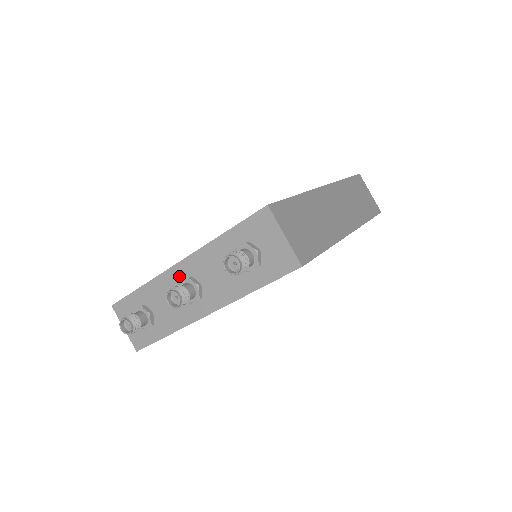
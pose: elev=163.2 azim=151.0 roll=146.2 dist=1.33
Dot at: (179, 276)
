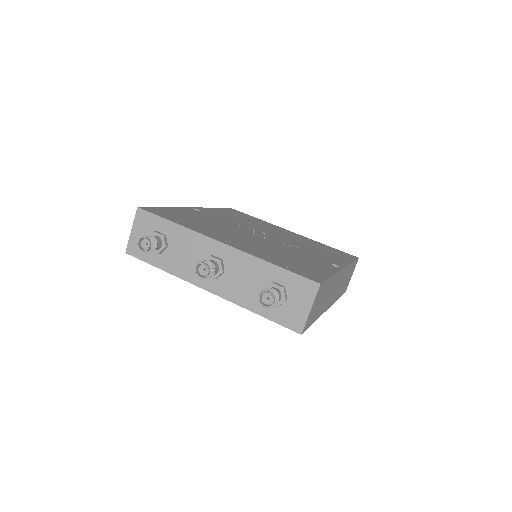
Dot at: (214, 250)
